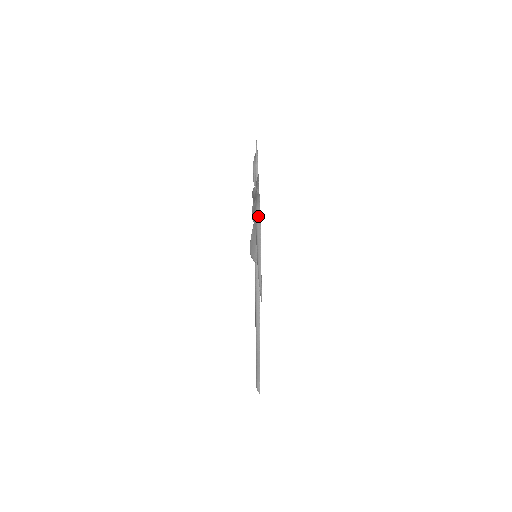
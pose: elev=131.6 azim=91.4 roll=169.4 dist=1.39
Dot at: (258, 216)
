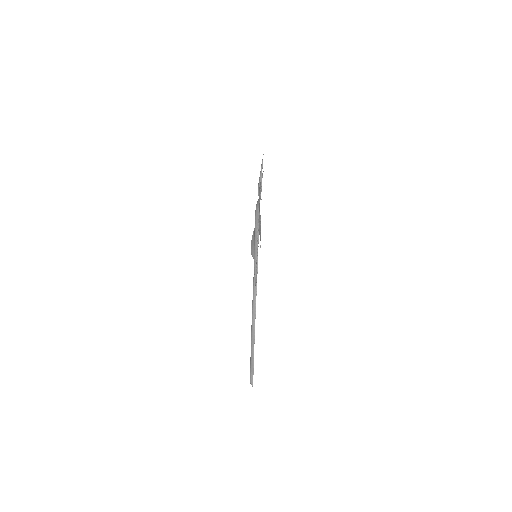
Dot at: (257, 212)
